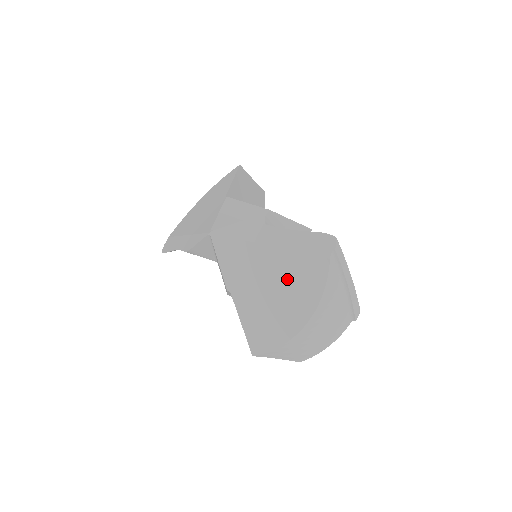
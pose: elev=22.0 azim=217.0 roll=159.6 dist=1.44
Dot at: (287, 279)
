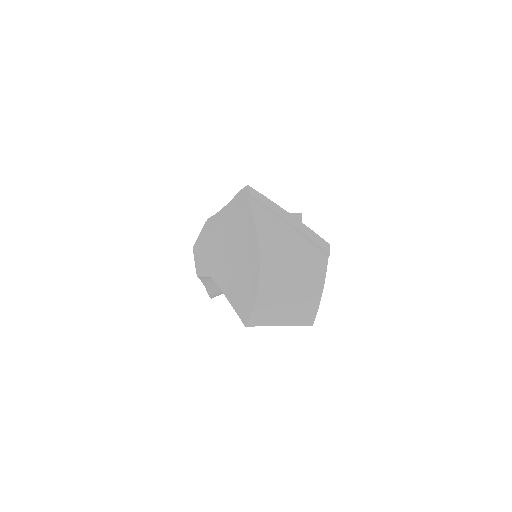
Dot at: (236, 243)
